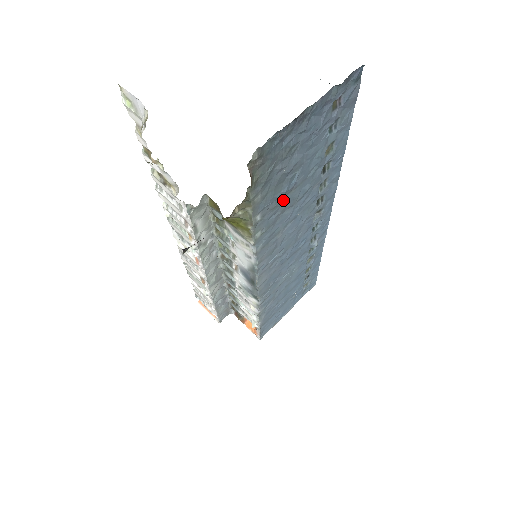
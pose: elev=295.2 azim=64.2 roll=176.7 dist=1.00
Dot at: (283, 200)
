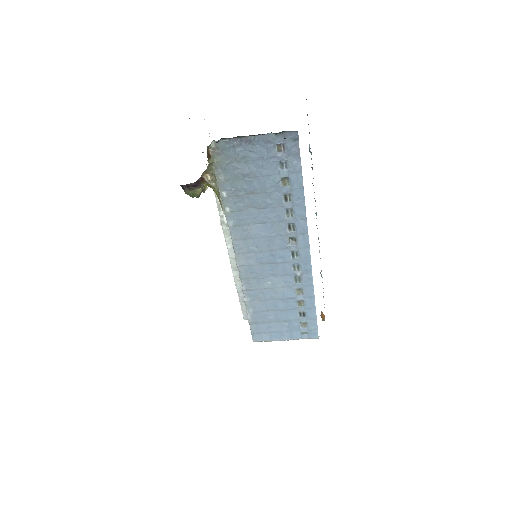
Dot at: (246, 196)
